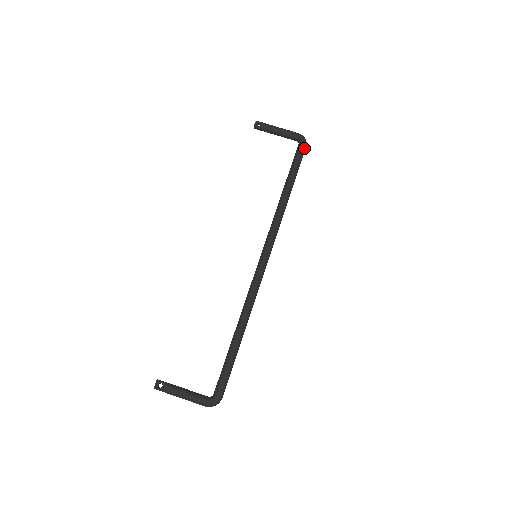
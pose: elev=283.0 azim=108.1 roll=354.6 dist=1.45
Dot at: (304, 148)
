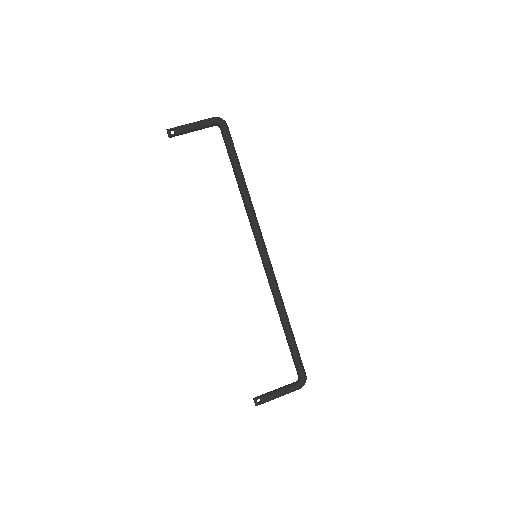
Dot at: (228, 130)
